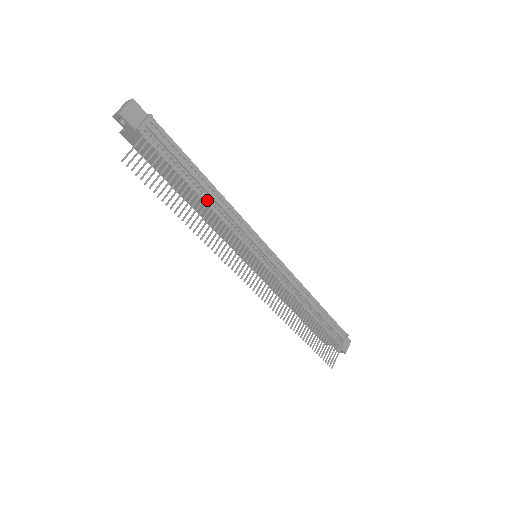
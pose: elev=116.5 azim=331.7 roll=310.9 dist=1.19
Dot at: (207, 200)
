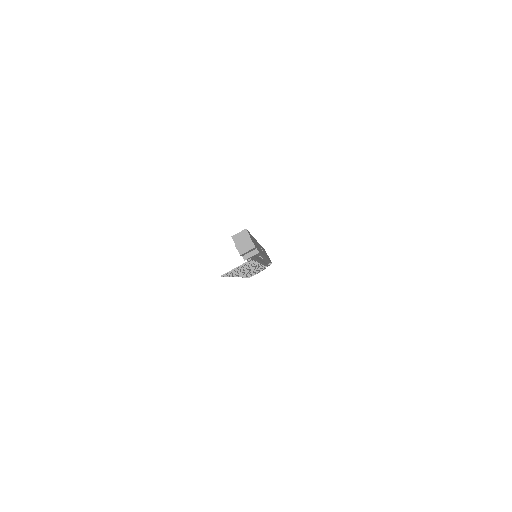
Dot at: occluded
